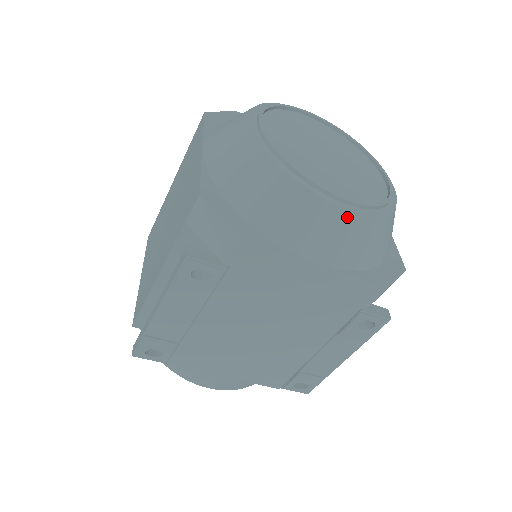
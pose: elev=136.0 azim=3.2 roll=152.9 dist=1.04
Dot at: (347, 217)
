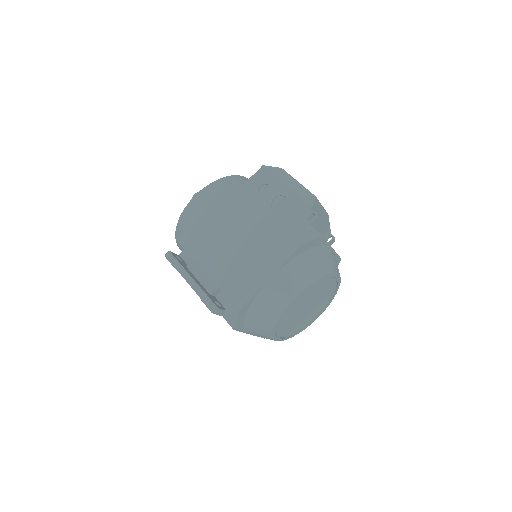
Dot at: occluded
